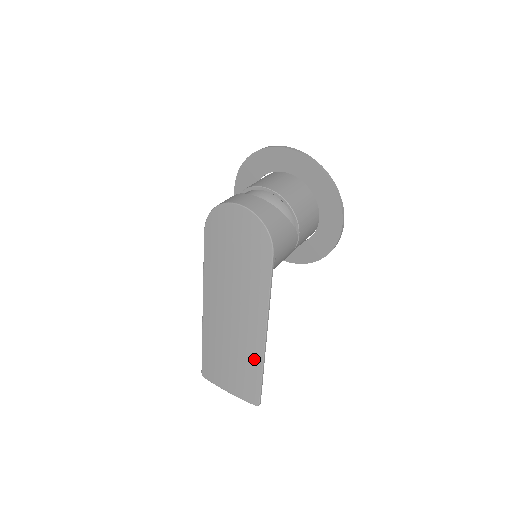
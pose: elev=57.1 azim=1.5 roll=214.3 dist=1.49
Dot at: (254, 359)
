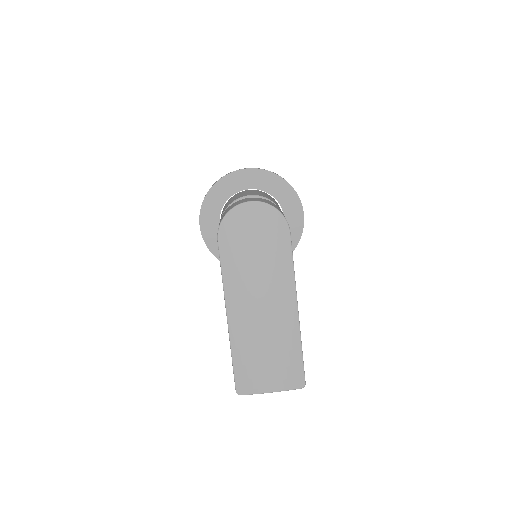
Dot at: (292, 339)
